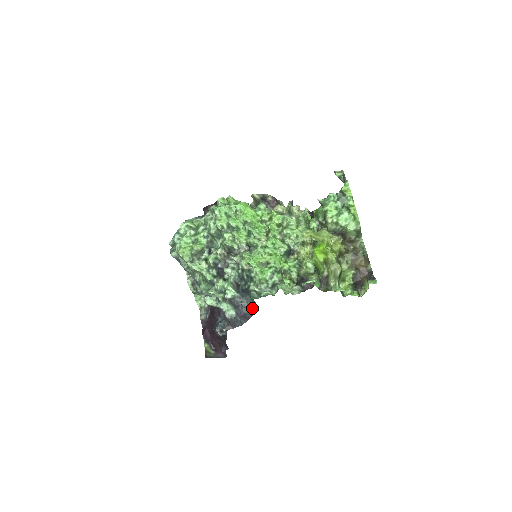
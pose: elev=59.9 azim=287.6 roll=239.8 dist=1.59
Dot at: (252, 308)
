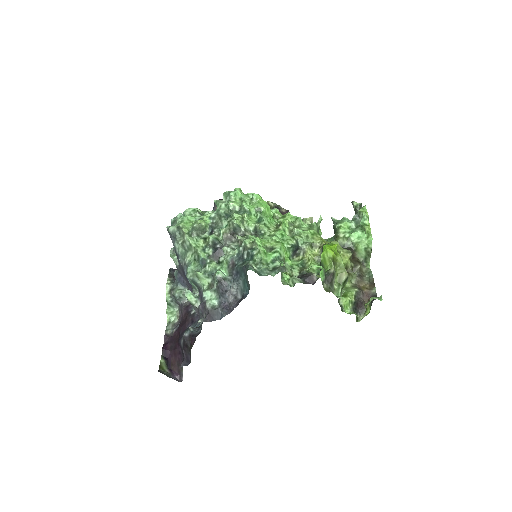
Dot at: (240, 298)
